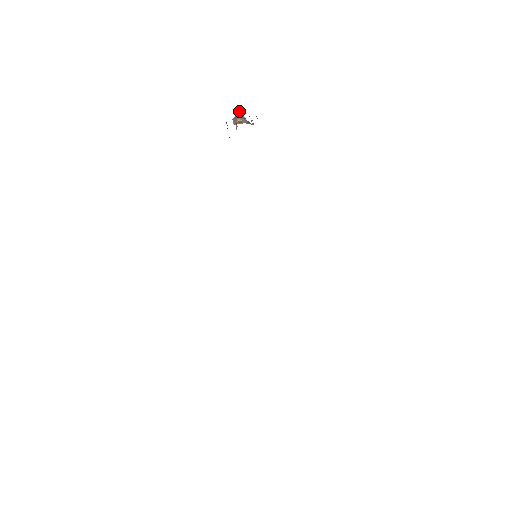
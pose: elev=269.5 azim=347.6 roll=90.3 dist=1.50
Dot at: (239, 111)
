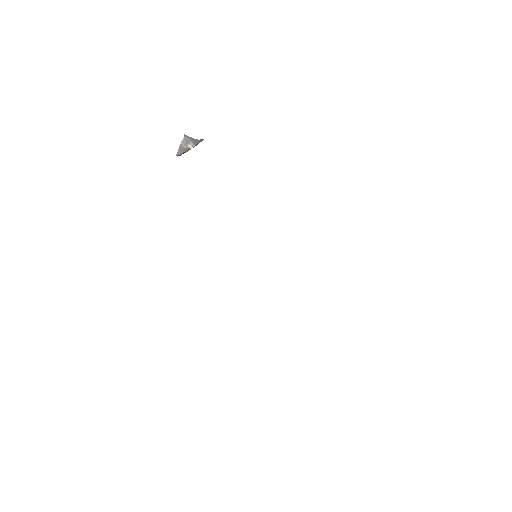
Dot at: (183, 139)
